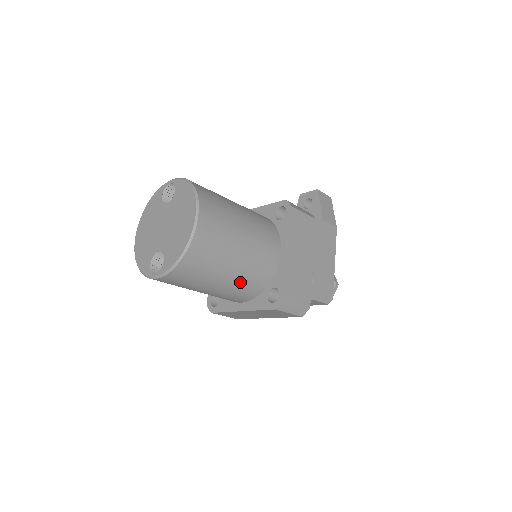
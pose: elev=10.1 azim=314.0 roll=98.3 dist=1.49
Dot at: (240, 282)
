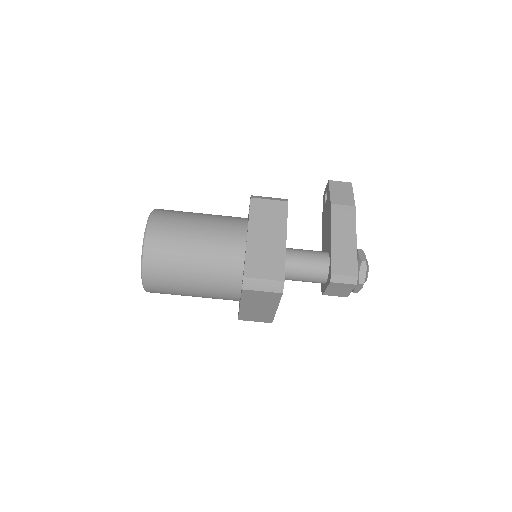
Dot at: (211, 275)
